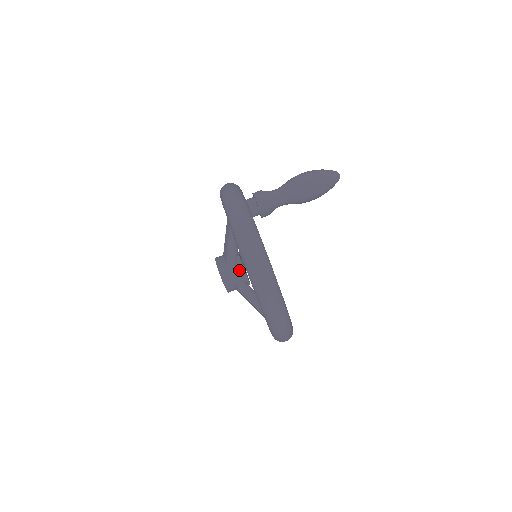
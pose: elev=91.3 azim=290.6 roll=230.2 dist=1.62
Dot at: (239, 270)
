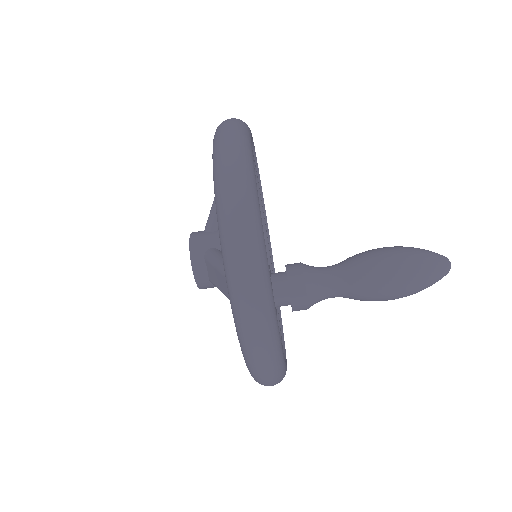
Dot at: occluded
